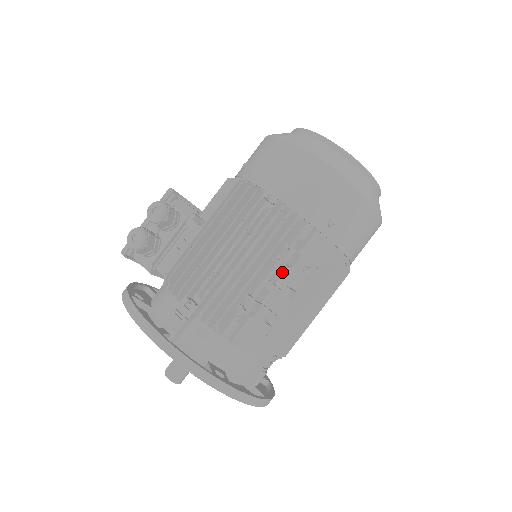
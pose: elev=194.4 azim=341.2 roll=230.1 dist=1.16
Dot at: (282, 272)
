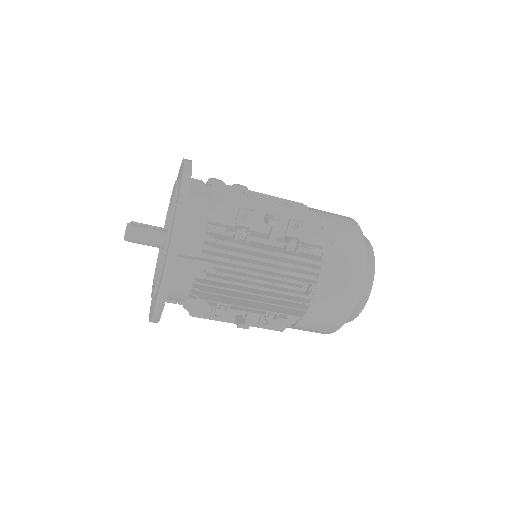
Dot at: (279, 231)
